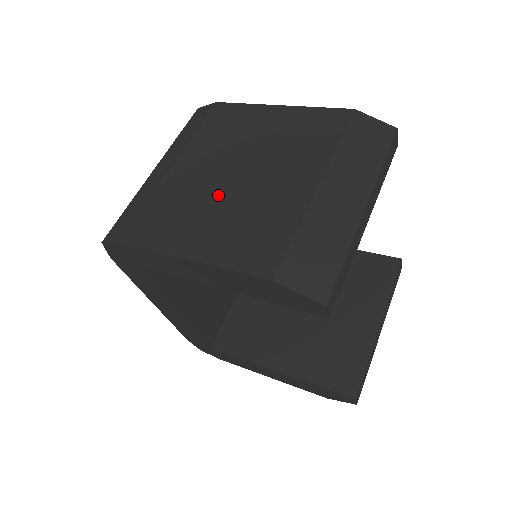
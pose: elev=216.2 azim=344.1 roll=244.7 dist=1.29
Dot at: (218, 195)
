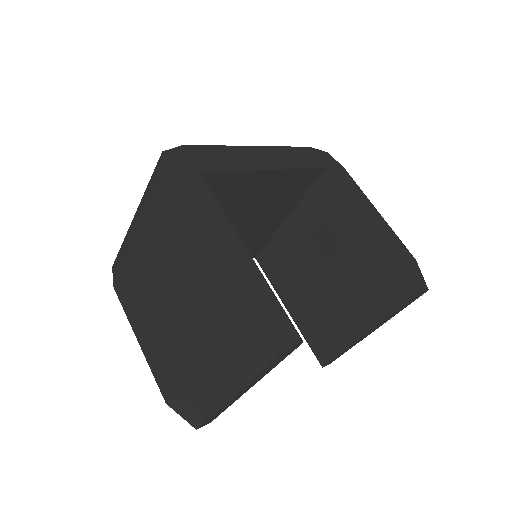
Dot at: (154, 305)
